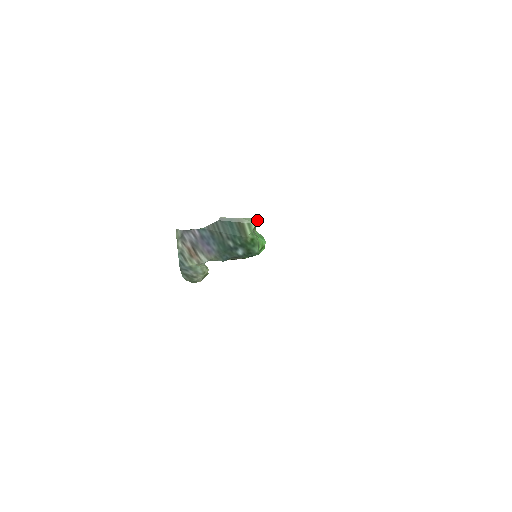
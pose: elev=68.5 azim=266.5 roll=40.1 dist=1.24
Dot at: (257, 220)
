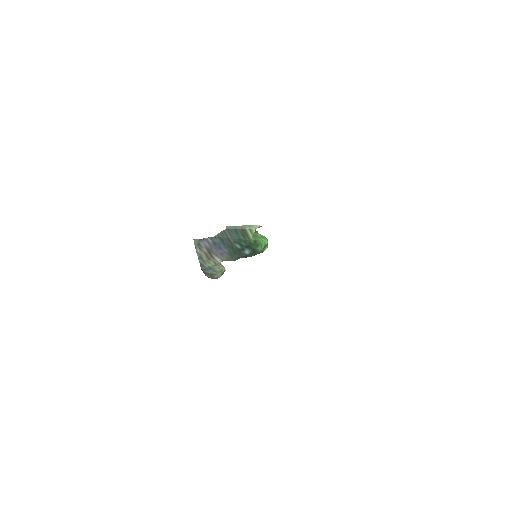
Dot at: (256, 225)
